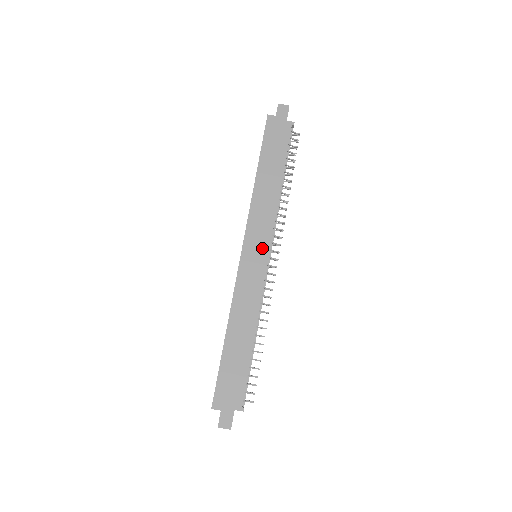
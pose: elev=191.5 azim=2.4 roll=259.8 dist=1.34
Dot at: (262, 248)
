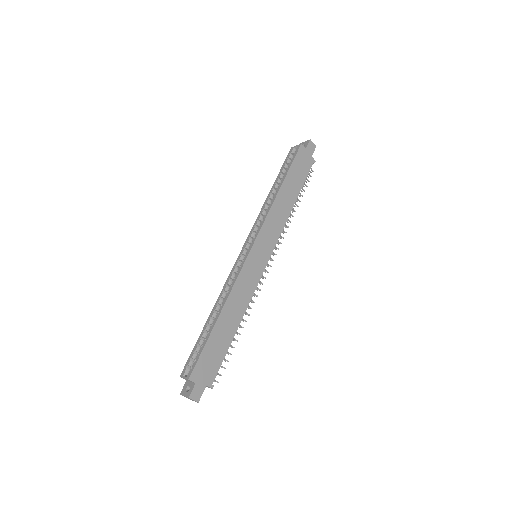
Dot at: (266, 252)
